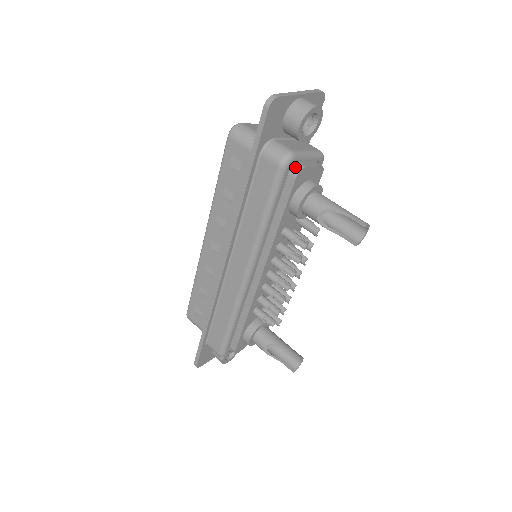
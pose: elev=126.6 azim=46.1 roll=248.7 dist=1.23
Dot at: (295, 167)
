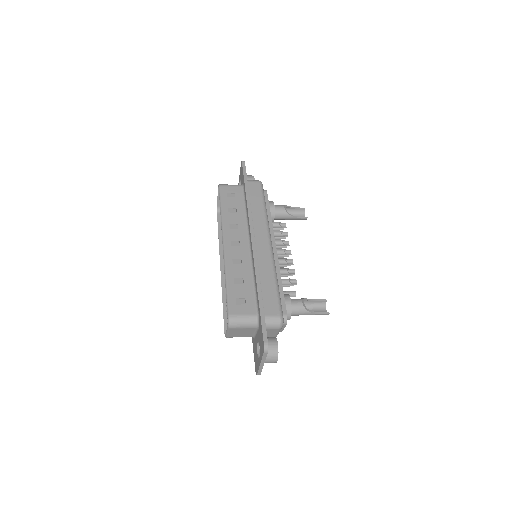
Dot at: occluded
